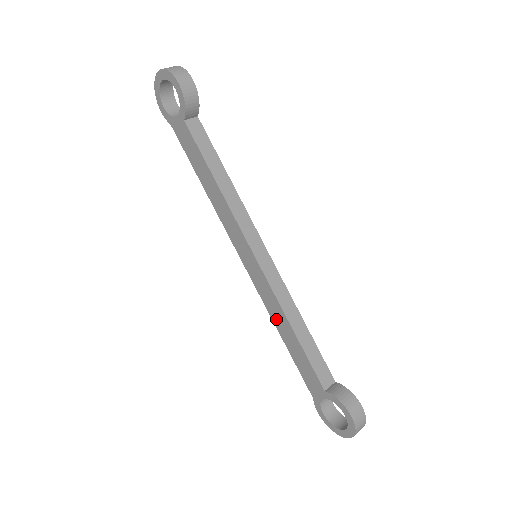
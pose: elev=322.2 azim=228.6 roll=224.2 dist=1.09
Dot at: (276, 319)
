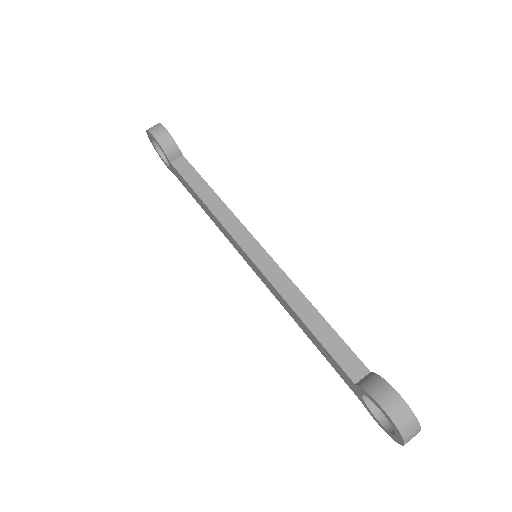
Dot at: (292, 315)
